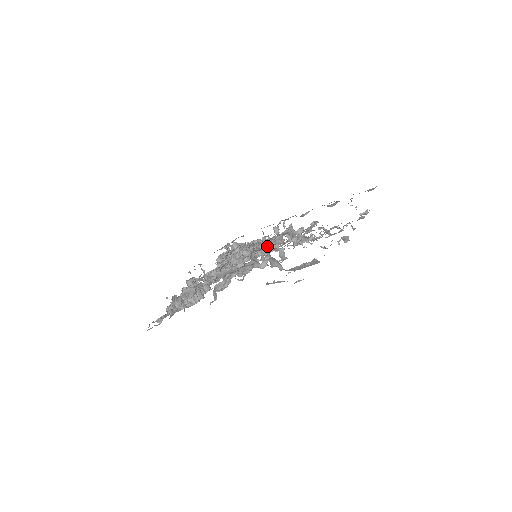
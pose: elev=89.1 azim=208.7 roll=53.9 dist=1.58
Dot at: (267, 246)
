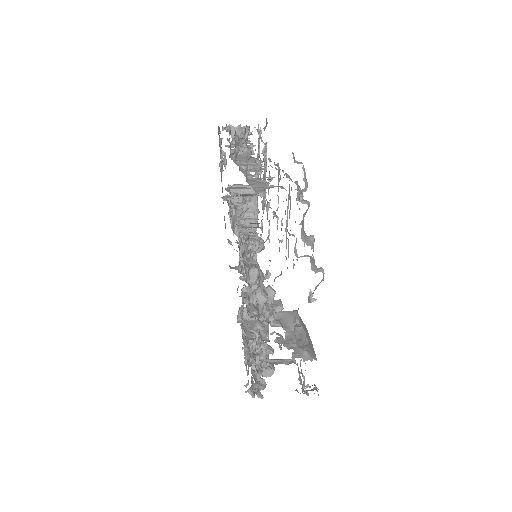
Dot at: occluded
